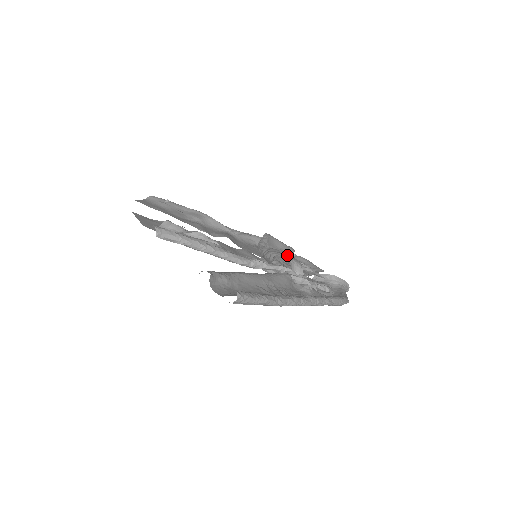
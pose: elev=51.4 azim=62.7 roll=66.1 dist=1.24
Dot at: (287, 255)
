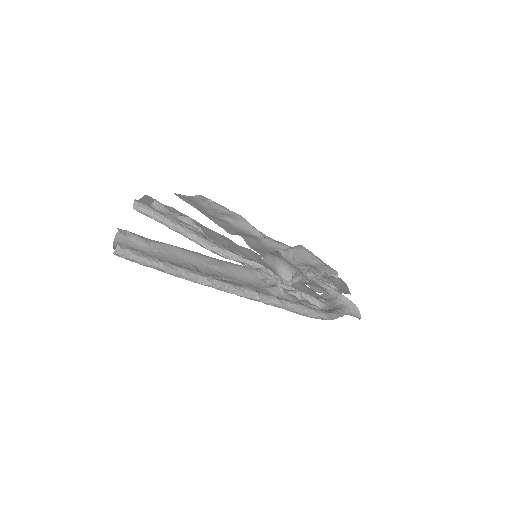
Dot at: (280, 258)
